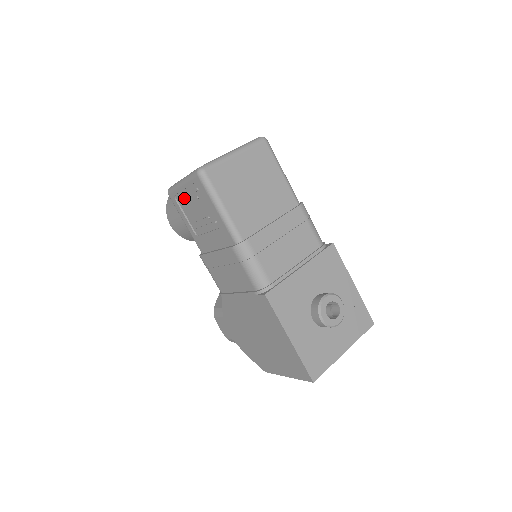
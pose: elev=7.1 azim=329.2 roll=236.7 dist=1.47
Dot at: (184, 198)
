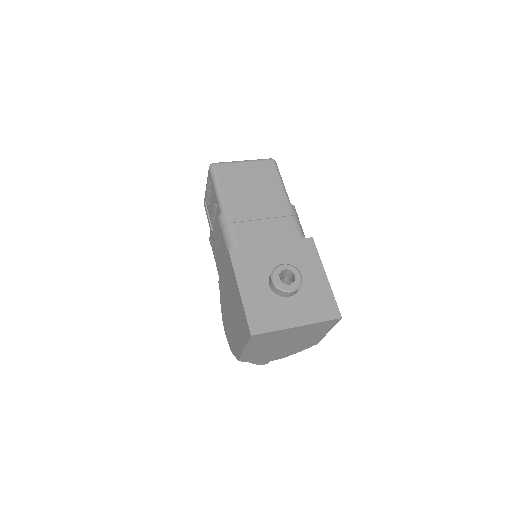
Dot at: occluded
